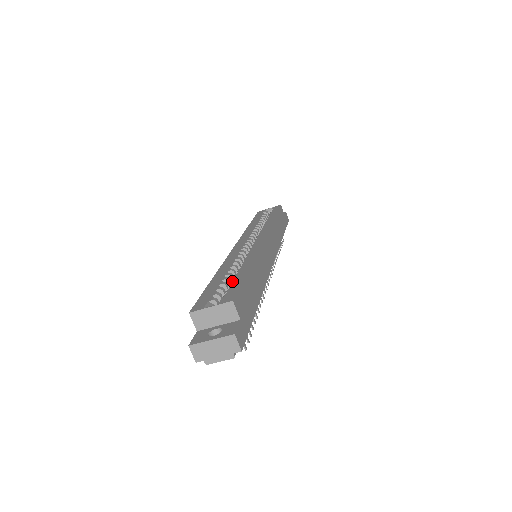
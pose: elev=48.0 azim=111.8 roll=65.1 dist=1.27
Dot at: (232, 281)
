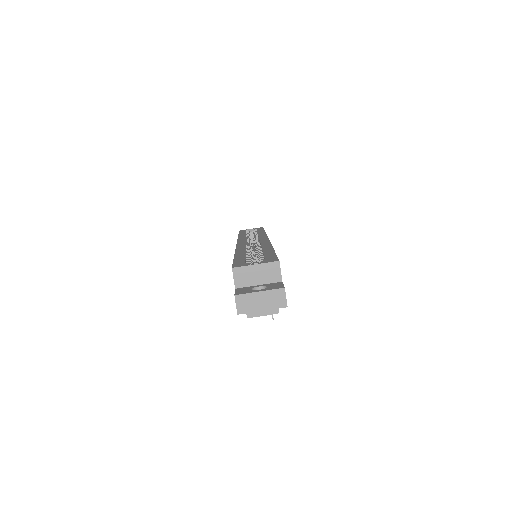
Dot at: (260, 256)
